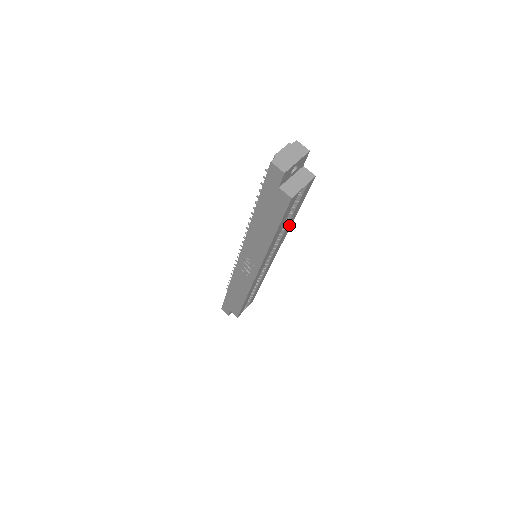
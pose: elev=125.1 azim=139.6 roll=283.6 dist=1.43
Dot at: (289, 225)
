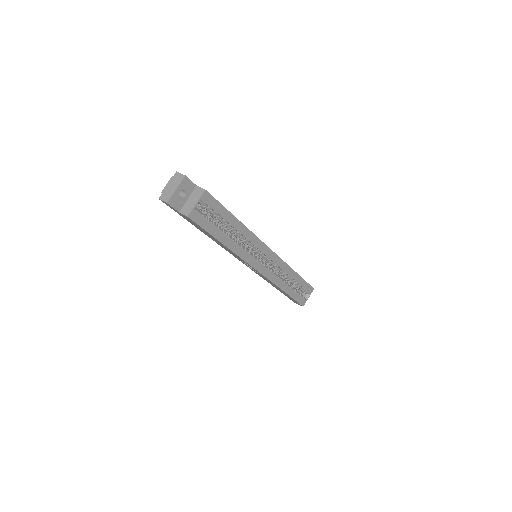
Dot at: (240, 227)
